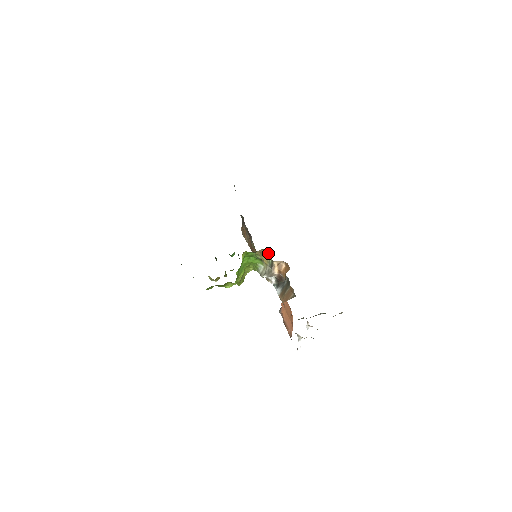
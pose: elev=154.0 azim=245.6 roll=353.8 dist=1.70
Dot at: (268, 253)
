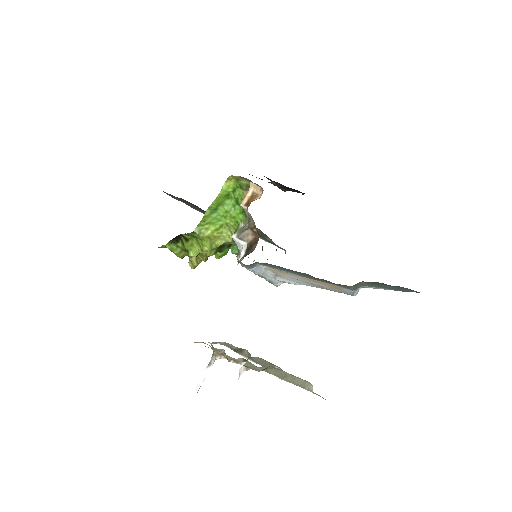
Dot at: occluded
